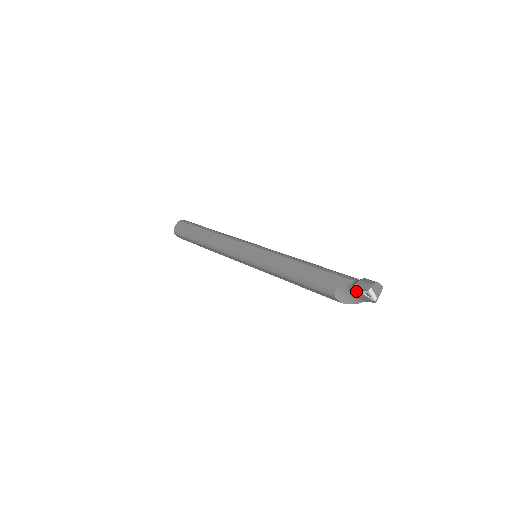
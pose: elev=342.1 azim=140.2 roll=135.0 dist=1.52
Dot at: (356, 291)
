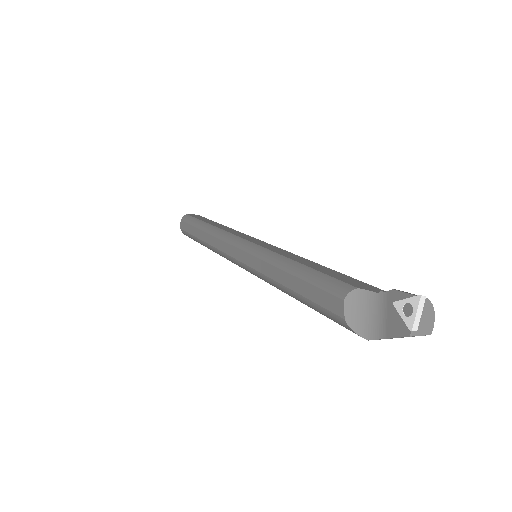
Dot at: (387, 305)
